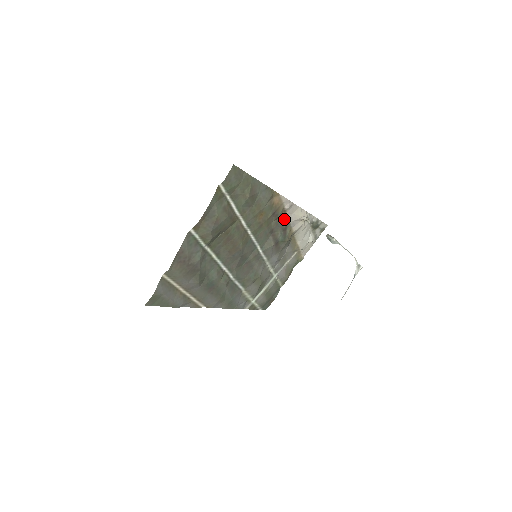
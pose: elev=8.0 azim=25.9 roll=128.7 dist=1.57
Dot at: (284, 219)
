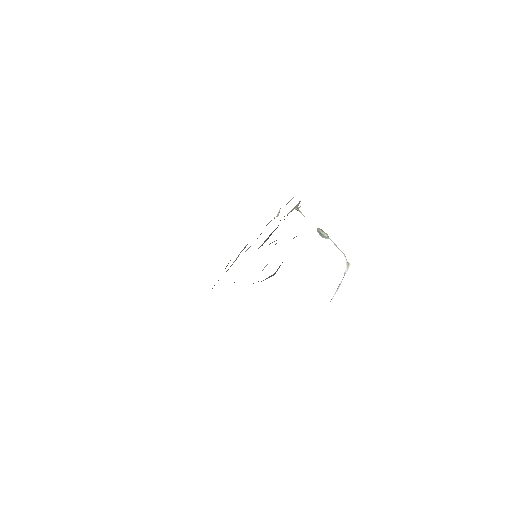
Dot at: occluded
